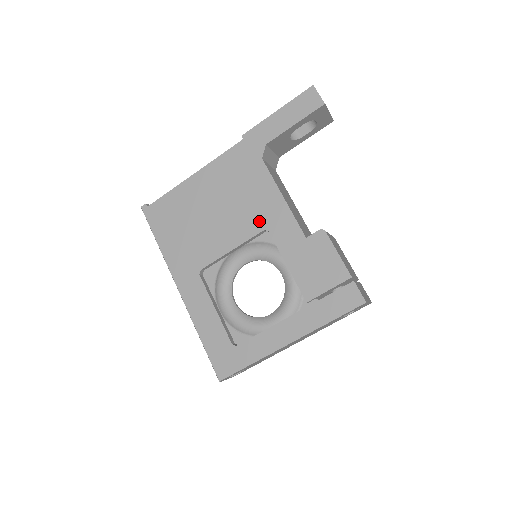
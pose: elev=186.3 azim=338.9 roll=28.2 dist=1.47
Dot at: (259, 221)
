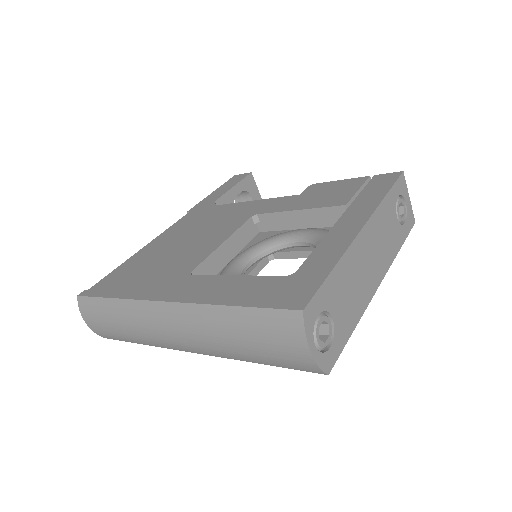
Dot at: (241, 218)
